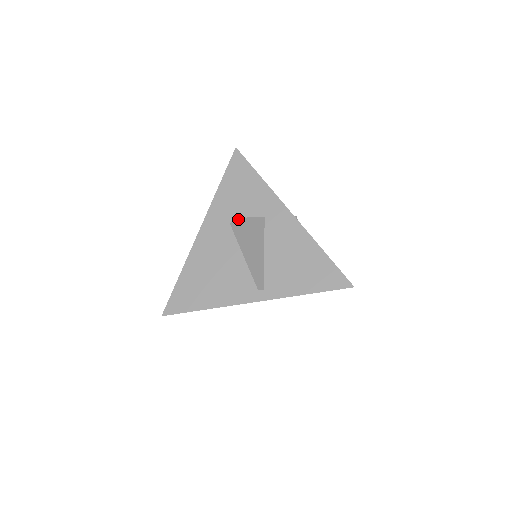
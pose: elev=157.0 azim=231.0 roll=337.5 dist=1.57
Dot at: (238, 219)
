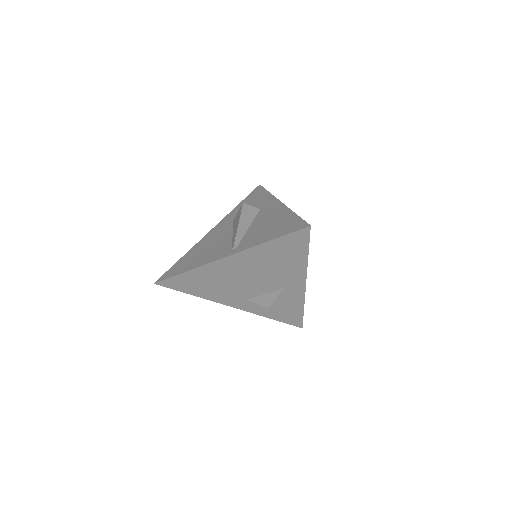
Dot at: occluded
